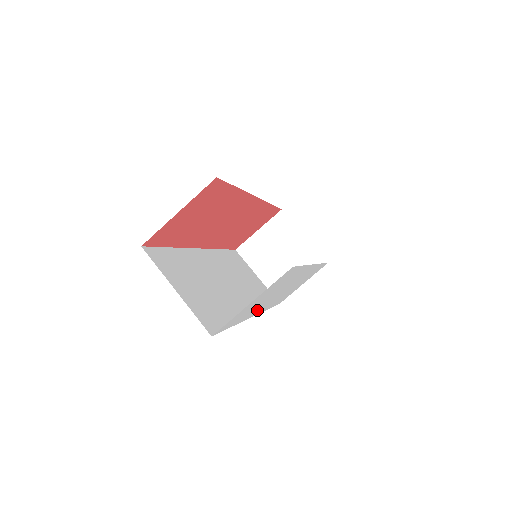
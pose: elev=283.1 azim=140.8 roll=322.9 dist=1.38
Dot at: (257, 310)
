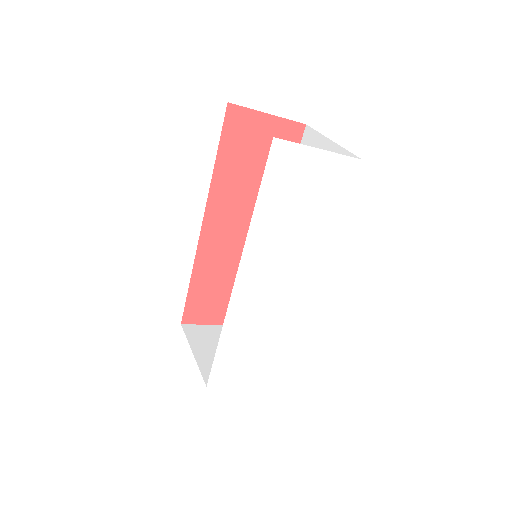
Dot at: (257, 254)
